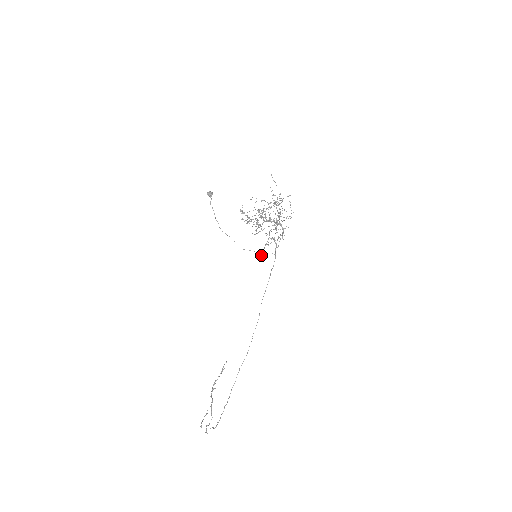
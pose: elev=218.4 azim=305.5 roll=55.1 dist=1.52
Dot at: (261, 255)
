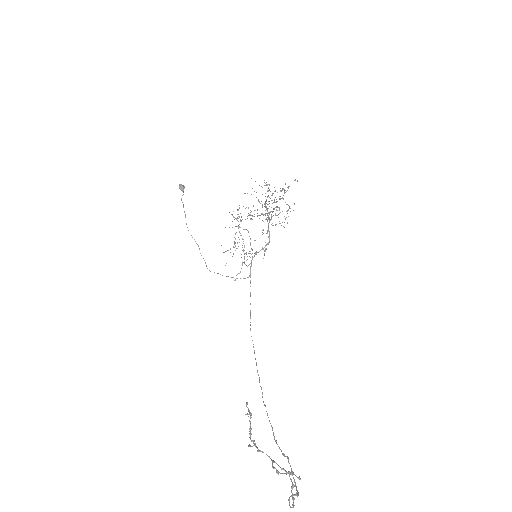
Dot at: occluded
